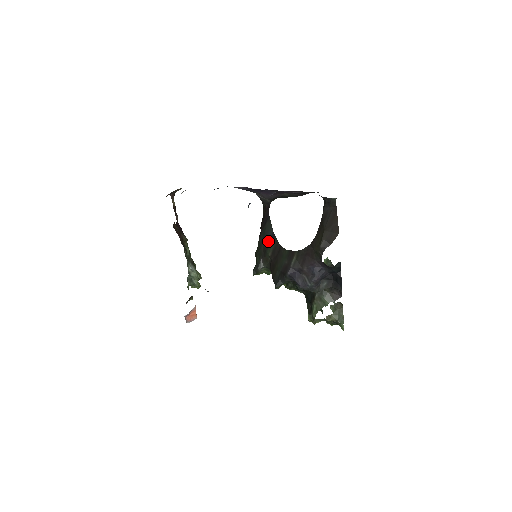
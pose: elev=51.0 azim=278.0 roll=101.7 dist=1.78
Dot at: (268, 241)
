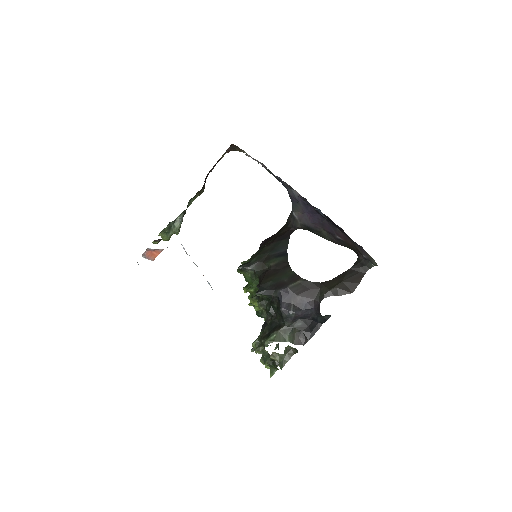
Dot at: (277, 253)
